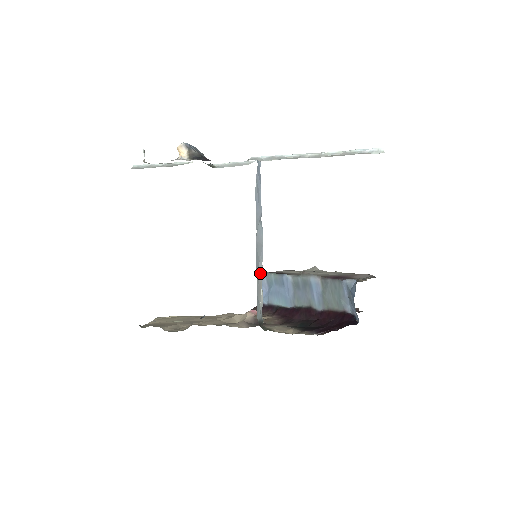
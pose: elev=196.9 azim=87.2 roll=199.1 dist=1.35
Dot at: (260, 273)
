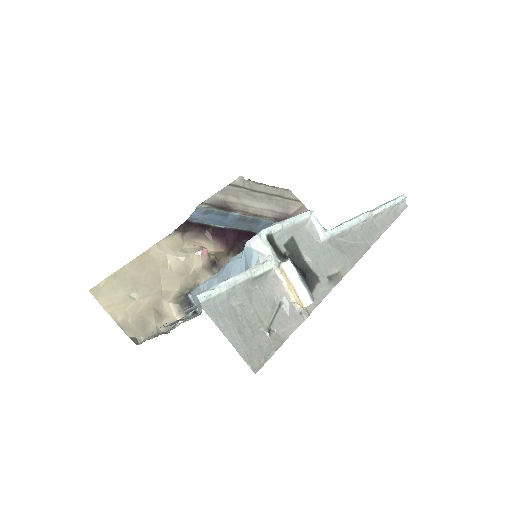
Dot at: occluded
